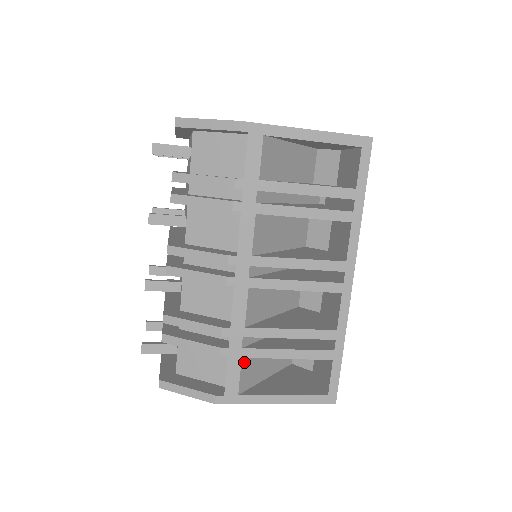
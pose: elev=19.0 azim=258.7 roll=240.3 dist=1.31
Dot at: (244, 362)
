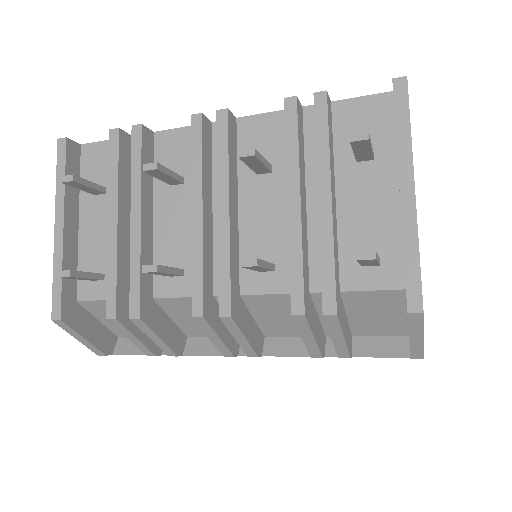
Dot at: occluded
